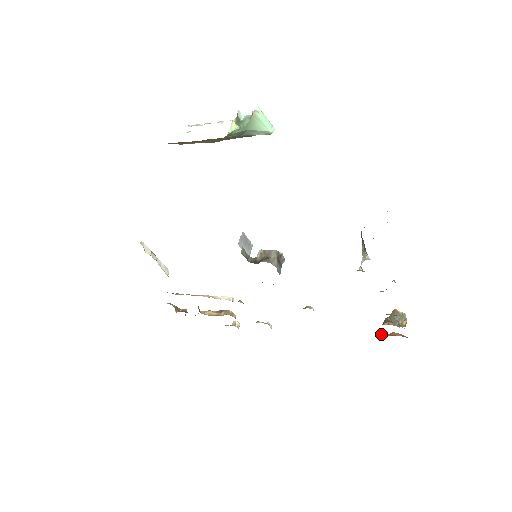
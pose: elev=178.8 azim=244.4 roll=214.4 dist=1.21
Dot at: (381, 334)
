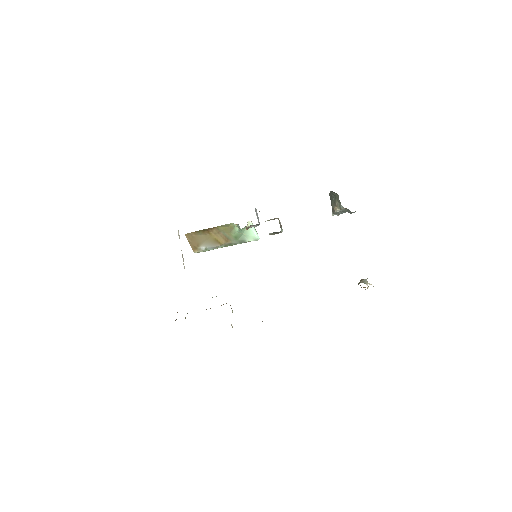
Dot at: occluded
